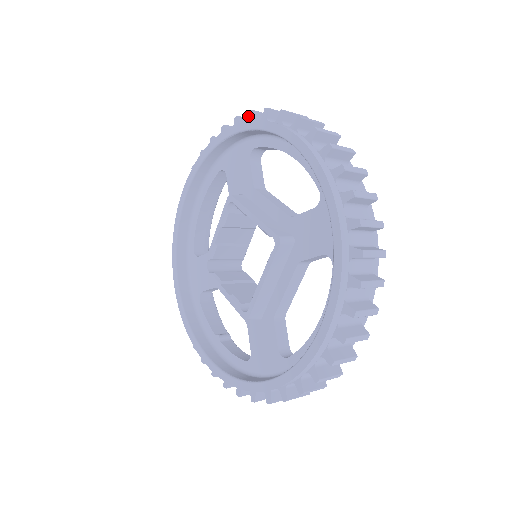
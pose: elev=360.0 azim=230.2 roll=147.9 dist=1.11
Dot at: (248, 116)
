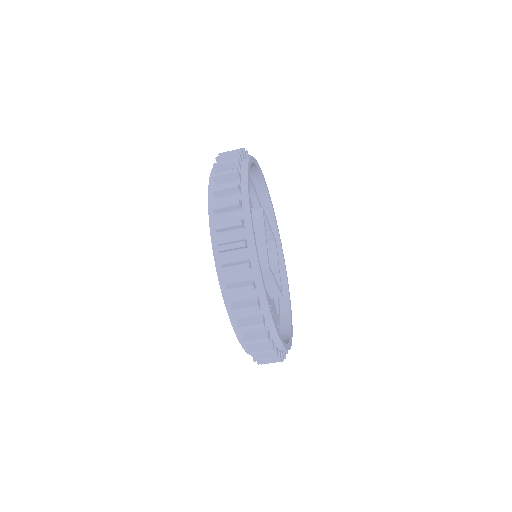
Dot at: occluded
